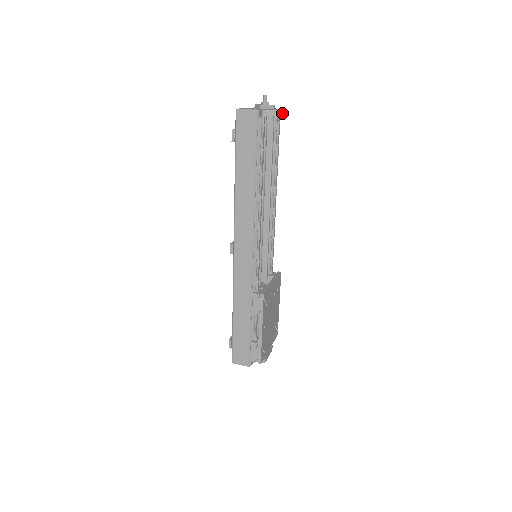
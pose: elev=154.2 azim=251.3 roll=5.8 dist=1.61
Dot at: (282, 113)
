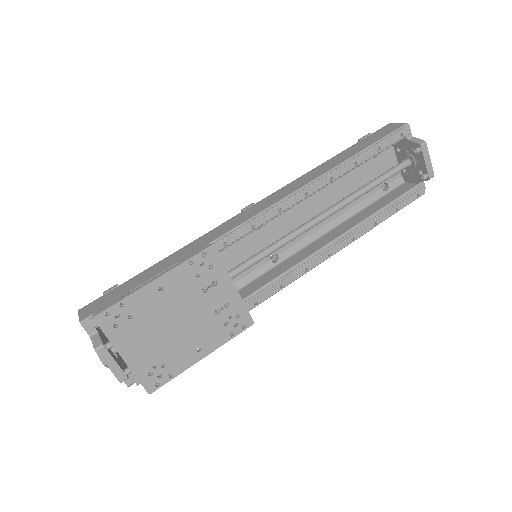
Dot at: (428, 167)
